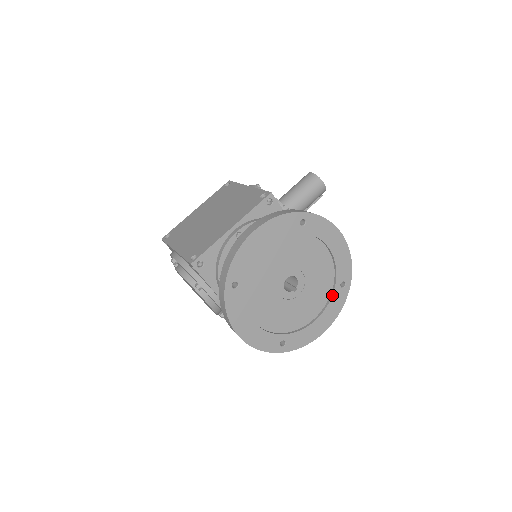
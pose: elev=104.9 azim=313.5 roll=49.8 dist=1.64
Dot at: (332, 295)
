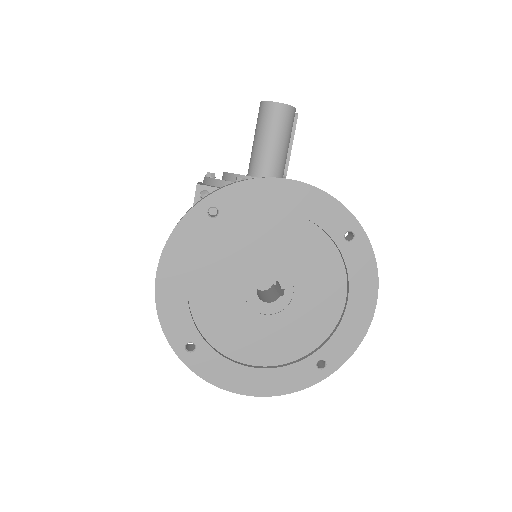
Dot at: (344, 261)
